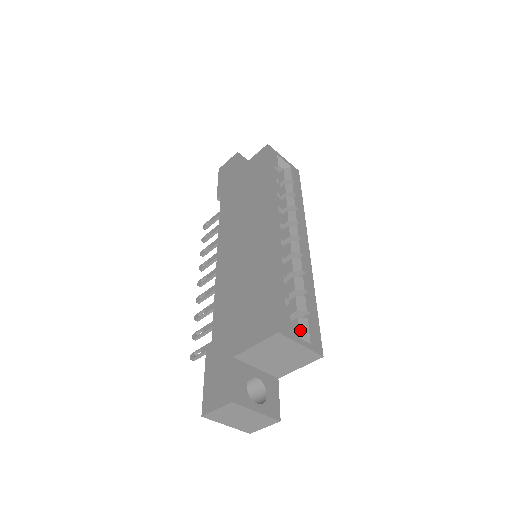
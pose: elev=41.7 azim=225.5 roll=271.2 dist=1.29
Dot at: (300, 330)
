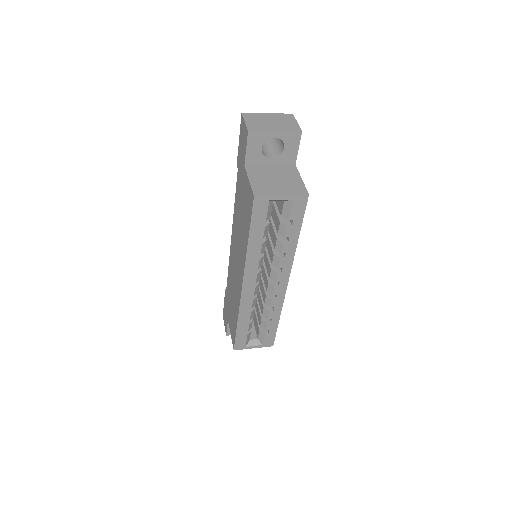
Dot at: (259, 336)
